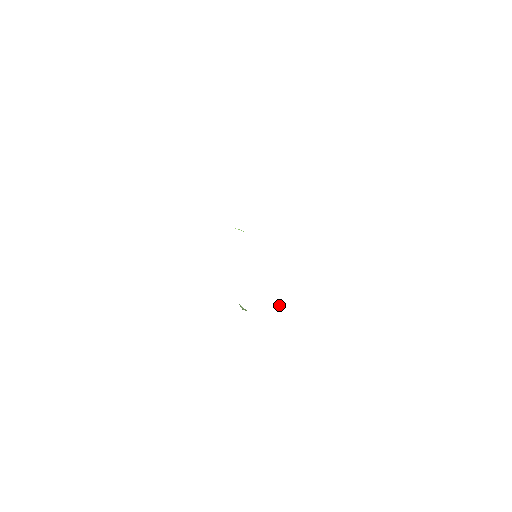
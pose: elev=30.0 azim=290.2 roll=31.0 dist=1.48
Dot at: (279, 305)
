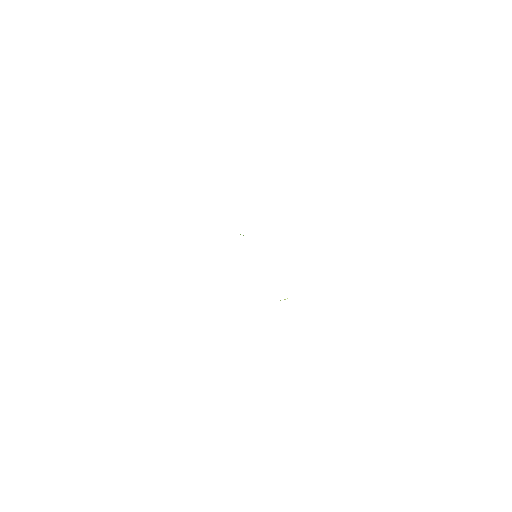
Dot at: occluded
